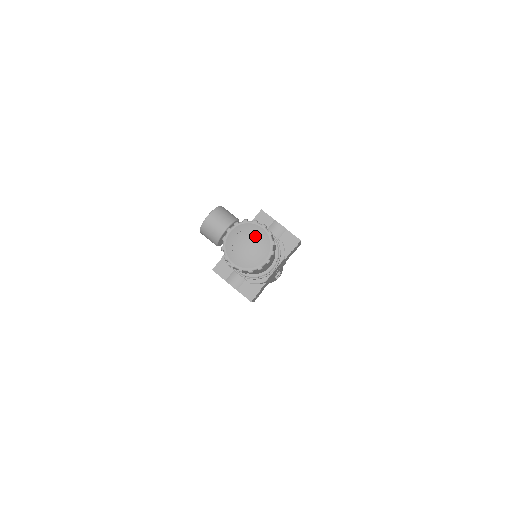
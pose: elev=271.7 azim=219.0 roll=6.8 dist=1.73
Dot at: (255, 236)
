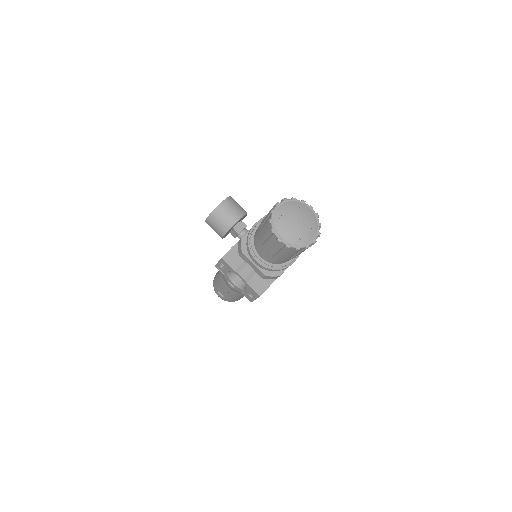
Dot at: (305, 214)
